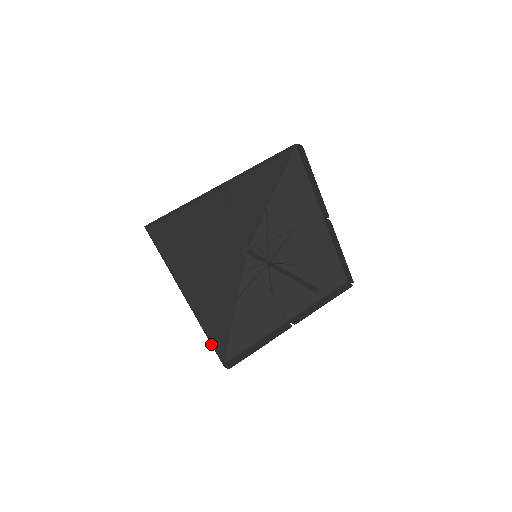
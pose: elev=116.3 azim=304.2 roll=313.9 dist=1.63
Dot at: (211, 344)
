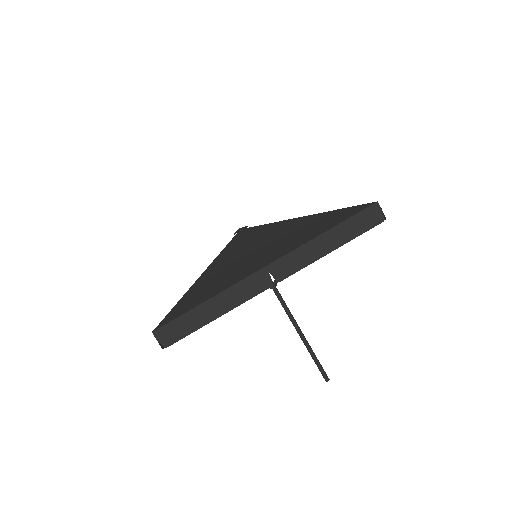
Dot at: occluded
